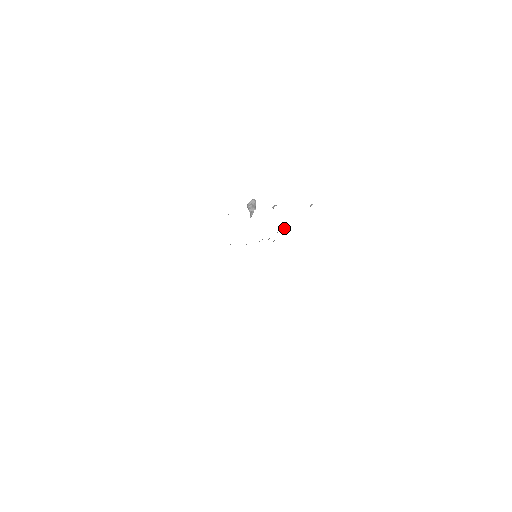
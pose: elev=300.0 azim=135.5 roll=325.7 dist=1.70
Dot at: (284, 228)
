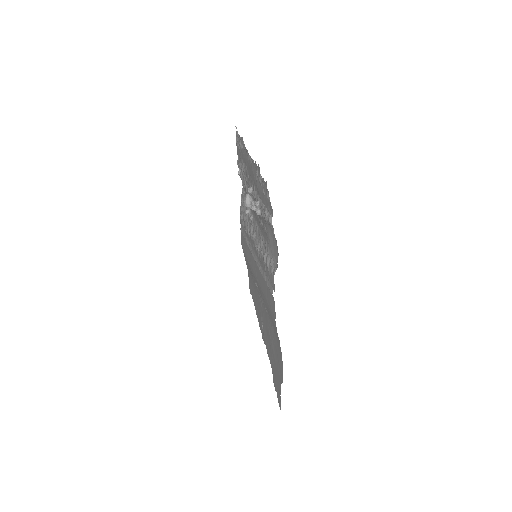
Dot at: (246, 211)
